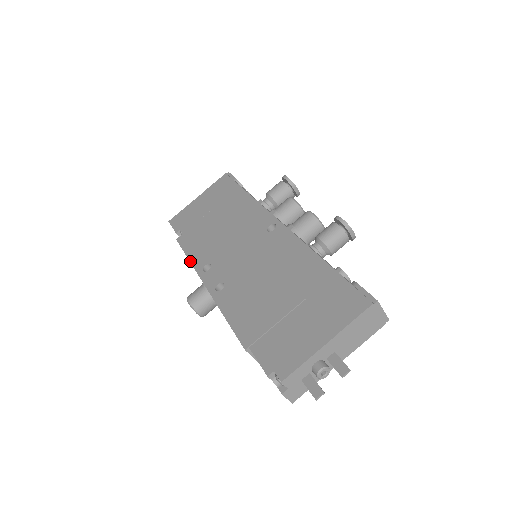
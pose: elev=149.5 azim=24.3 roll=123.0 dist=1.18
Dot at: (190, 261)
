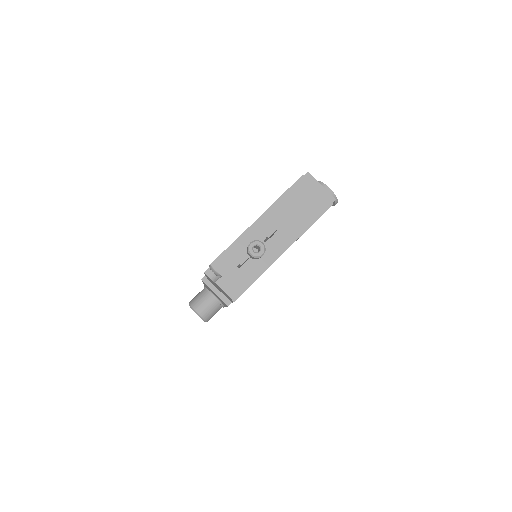
Dot at: occluded
